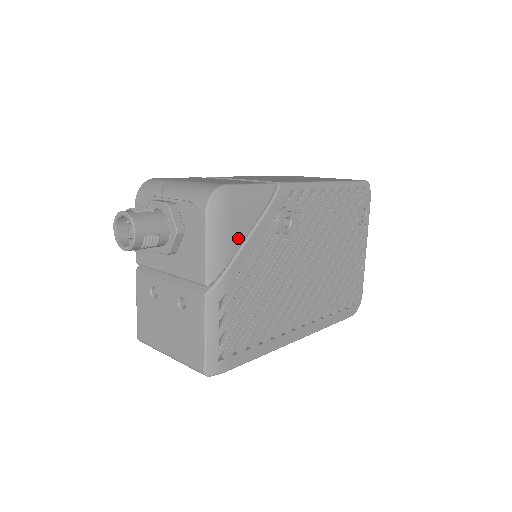
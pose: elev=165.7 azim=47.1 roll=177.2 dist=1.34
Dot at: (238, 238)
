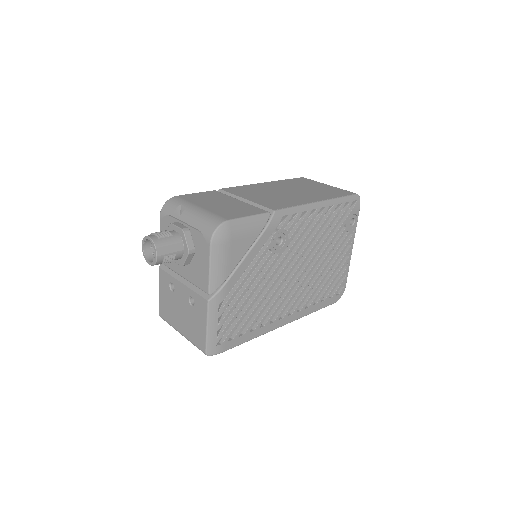
Dot at: (236, 259)
